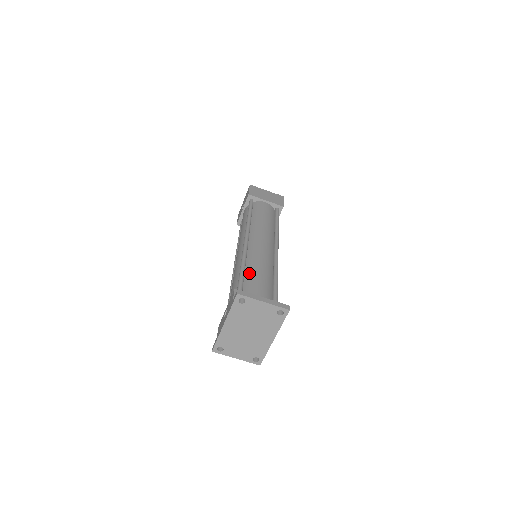
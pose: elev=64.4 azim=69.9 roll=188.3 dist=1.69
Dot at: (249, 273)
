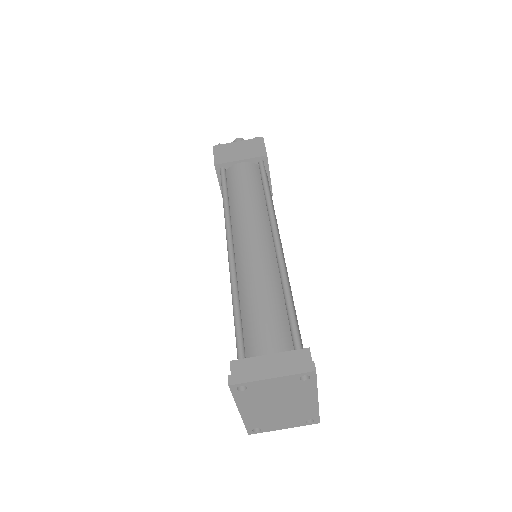
Dot at: (246, 310)
